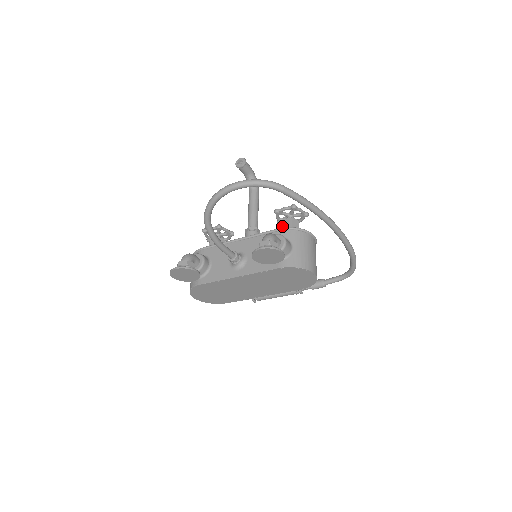
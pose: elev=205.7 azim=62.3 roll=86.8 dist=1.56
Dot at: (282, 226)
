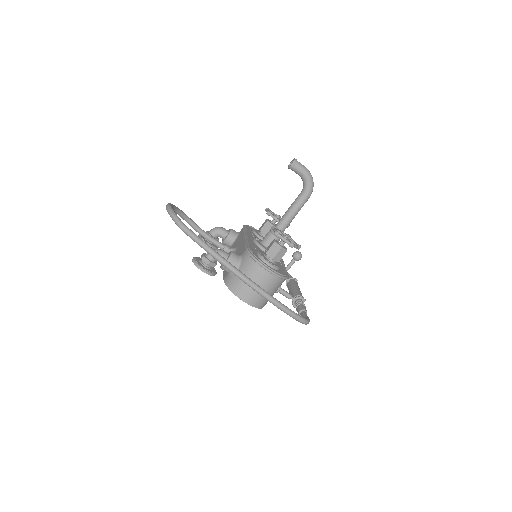
Dot at: occluded
